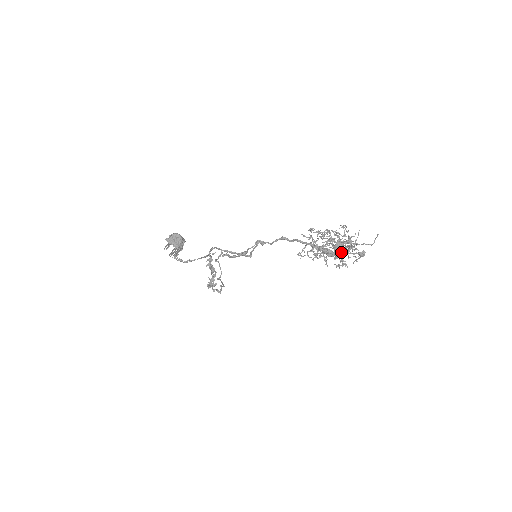
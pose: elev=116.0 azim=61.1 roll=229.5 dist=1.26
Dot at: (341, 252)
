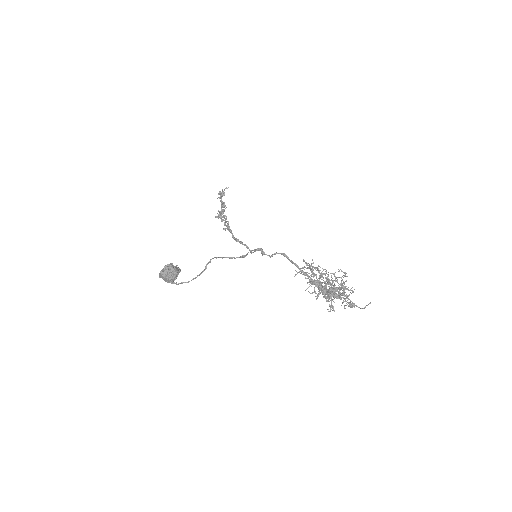
Dot at: (333, 295)
